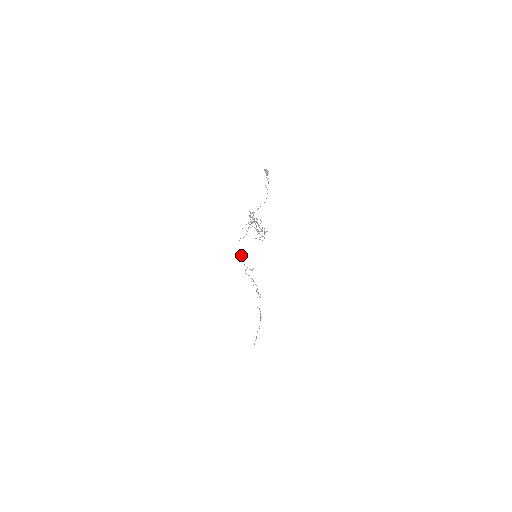
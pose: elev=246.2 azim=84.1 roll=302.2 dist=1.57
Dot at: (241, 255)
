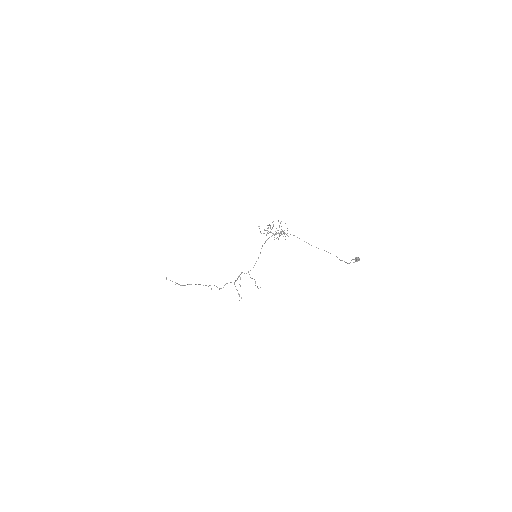
Dot at: occluded
